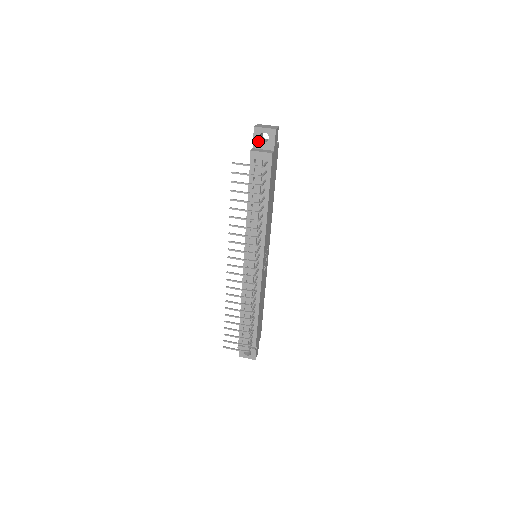
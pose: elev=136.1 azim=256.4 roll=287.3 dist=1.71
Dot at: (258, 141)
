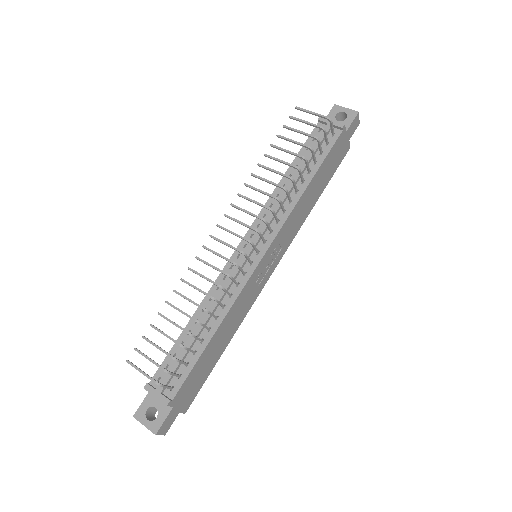
Dot at: (332, 118)
